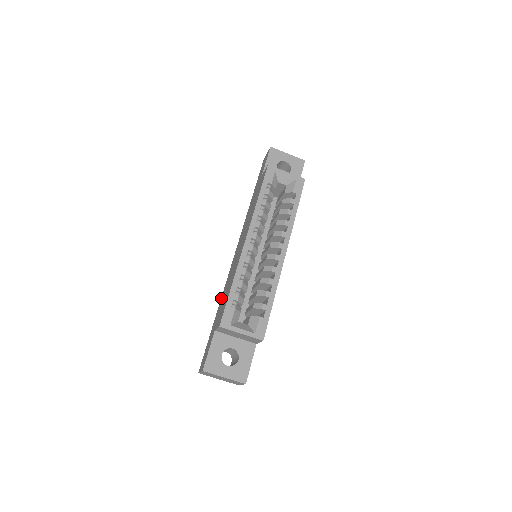
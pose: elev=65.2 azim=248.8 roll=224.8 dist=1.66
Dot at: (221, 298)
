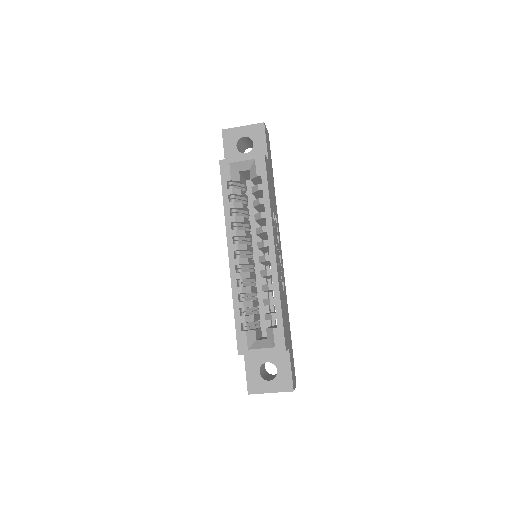
Dot at: occluded
